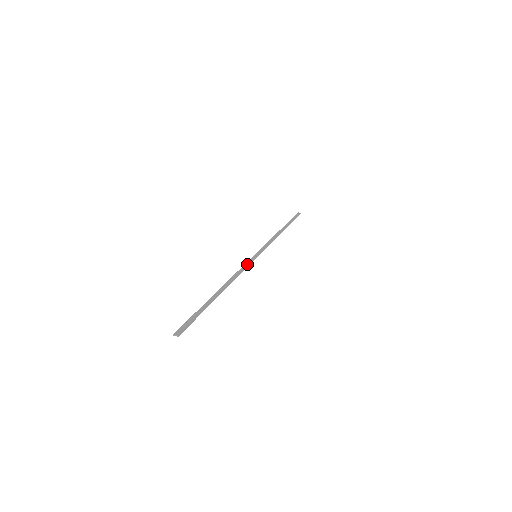
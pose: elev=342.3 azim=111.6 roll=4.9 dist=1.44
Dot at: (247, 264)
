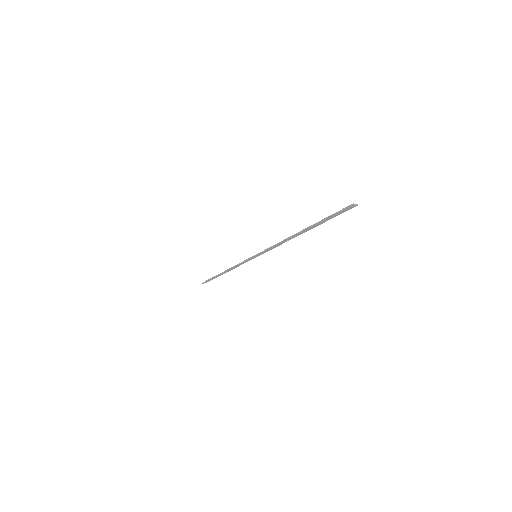
Dot at: (267, 249)
